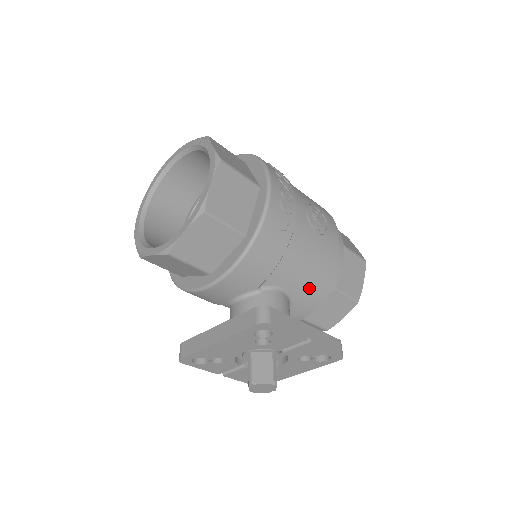
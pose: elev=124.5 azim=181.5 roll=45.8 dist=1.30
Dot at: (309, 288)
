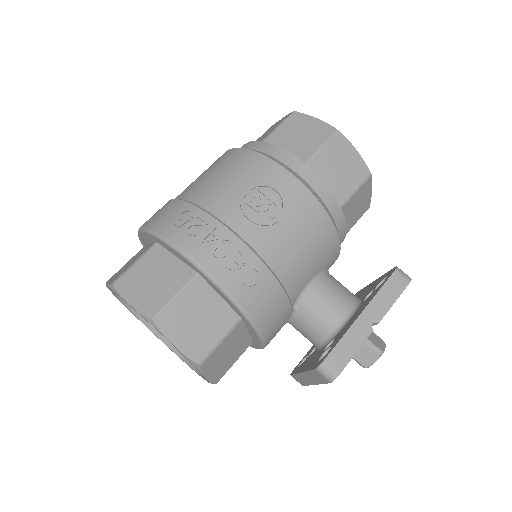
Dot at: (325, 251)
